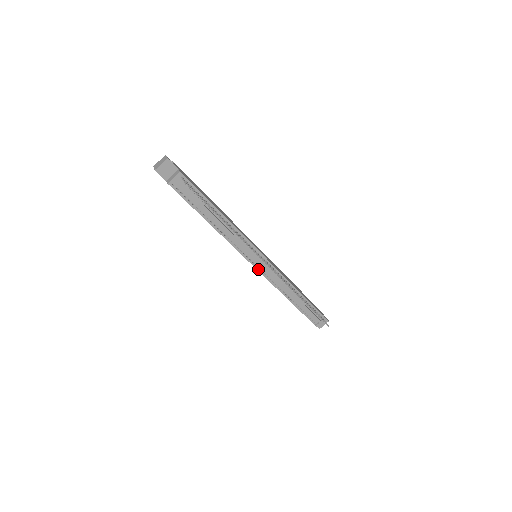
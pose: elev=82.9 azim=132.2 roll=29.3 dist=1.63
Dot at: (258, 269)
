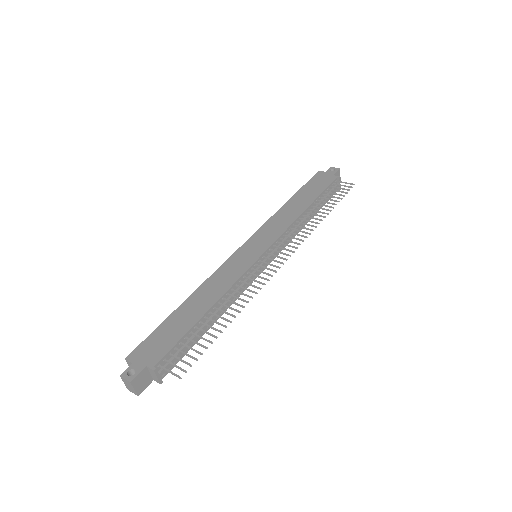
Dot at: occluded
